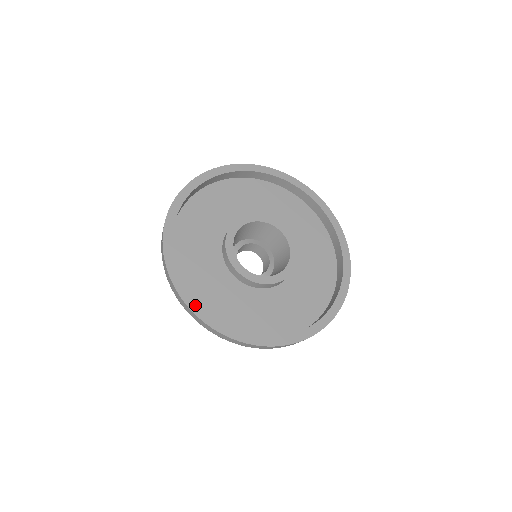
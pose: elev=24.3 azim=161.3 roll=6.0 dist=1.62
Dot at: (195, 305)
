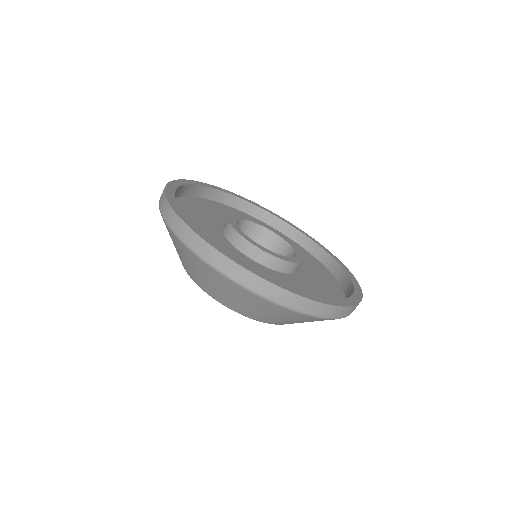
Dot at: (240, 262)
